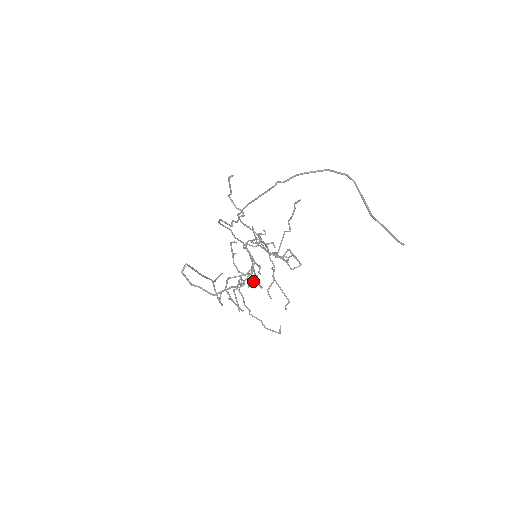
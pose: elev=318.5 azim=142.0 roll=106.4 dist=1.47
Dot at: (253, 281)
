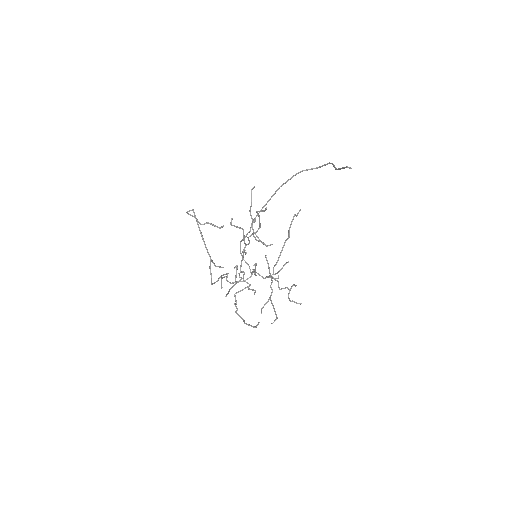
Dot at: (237, 226)
